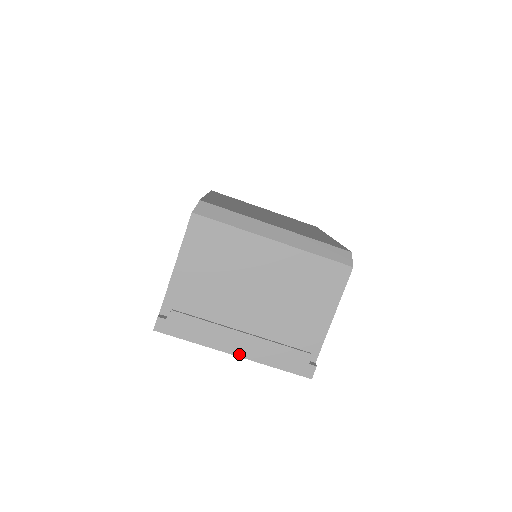
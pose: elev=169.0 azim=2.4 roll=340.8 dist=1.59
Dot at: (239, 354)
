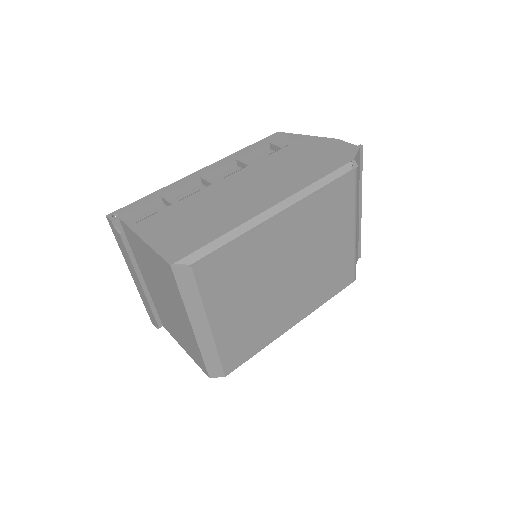
Dot at: (134, 279)
